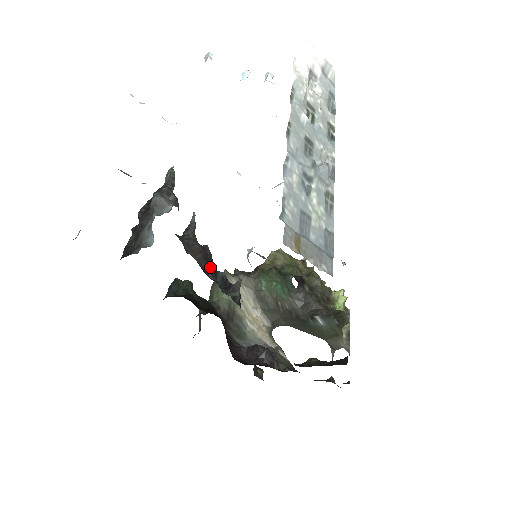
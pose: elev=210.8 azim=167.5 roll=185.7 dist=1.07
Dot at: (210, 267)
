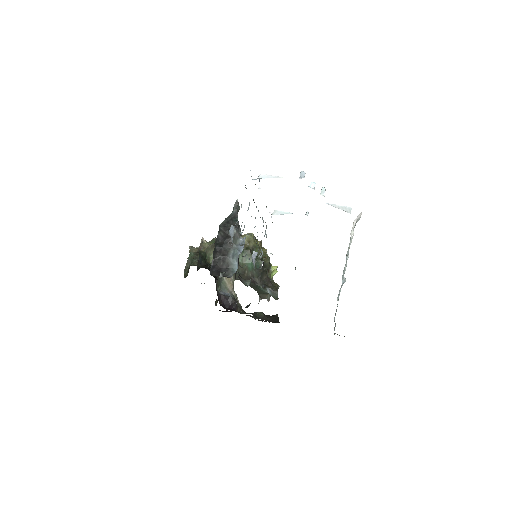
Dot at: occluded
